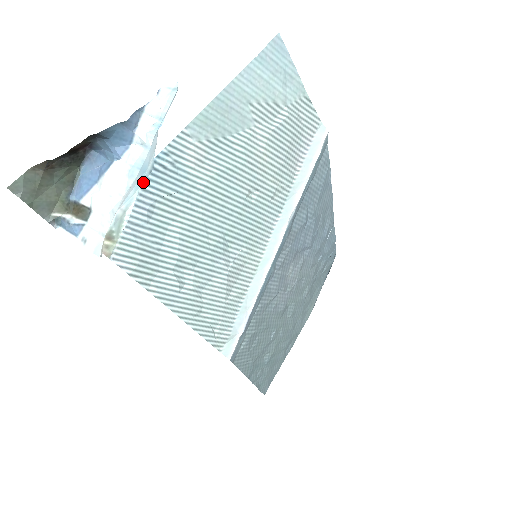
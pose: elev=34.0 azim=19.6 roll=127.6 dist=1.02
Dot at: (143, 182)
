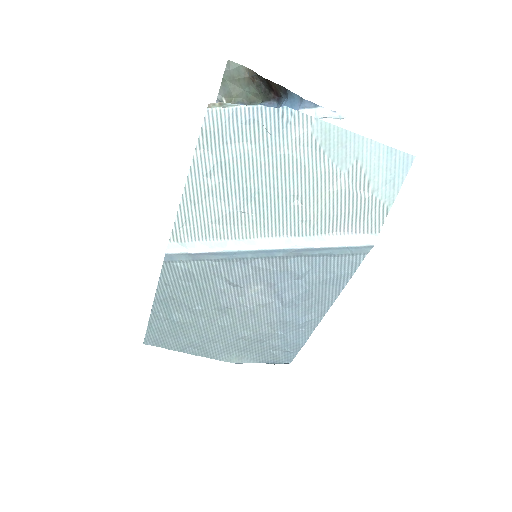
Dot at: (266, 106)
